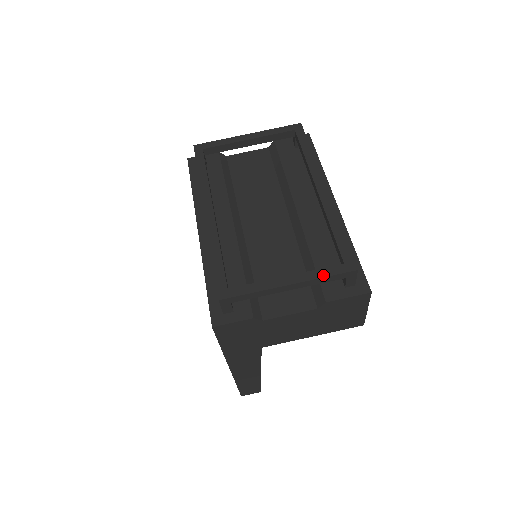
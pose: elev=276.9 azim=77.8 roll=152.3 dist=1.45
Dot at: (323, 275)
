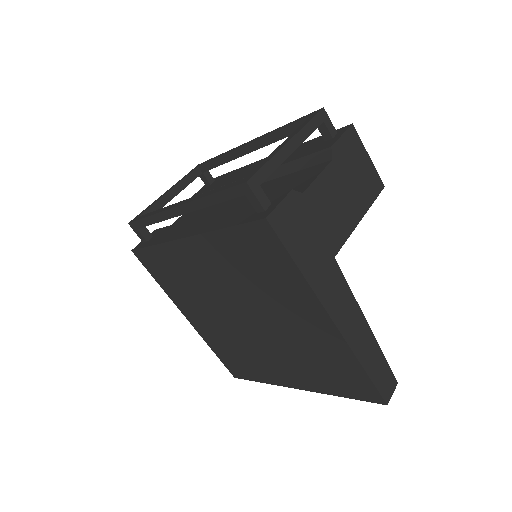
Dot at: (305, 124)
